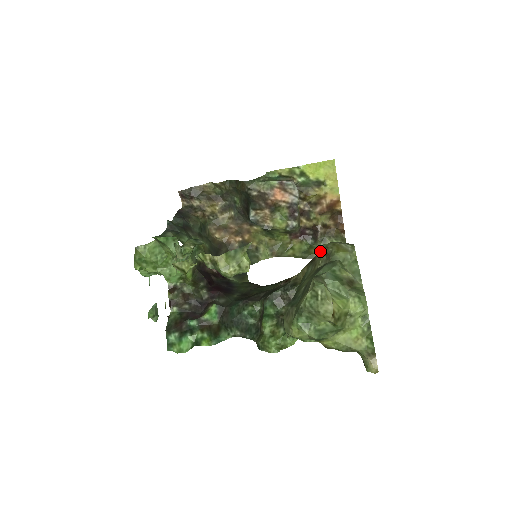
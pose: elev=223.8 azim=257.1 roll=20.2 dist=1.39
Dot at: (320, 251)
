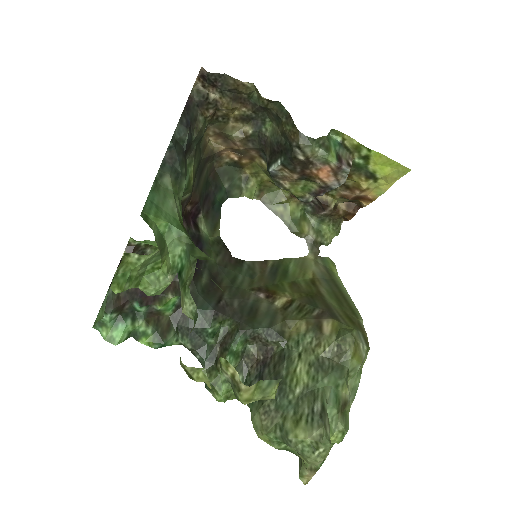
Dot at: (332, 321)
